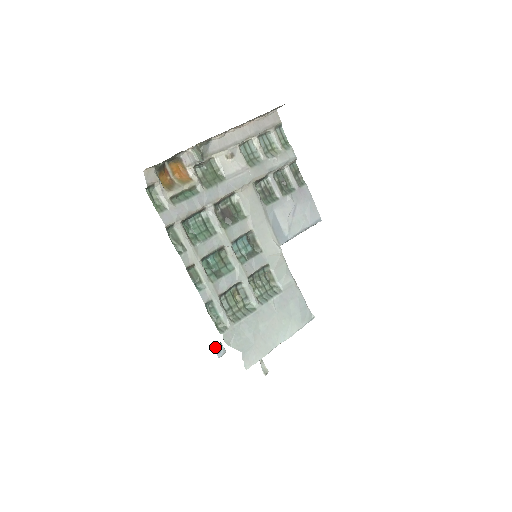
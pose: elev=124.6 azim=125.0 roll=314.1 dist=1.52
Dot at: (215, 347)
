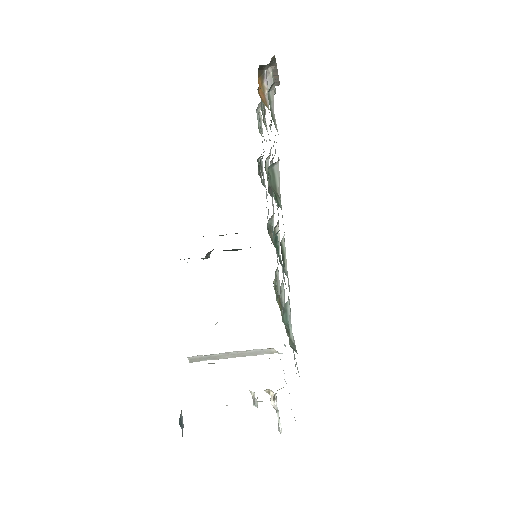
Dot at: occluded
